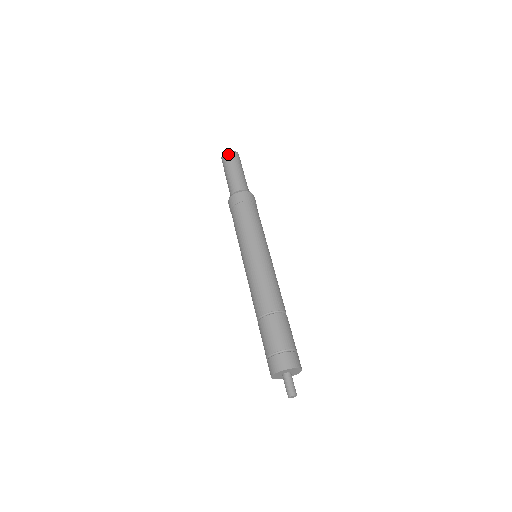
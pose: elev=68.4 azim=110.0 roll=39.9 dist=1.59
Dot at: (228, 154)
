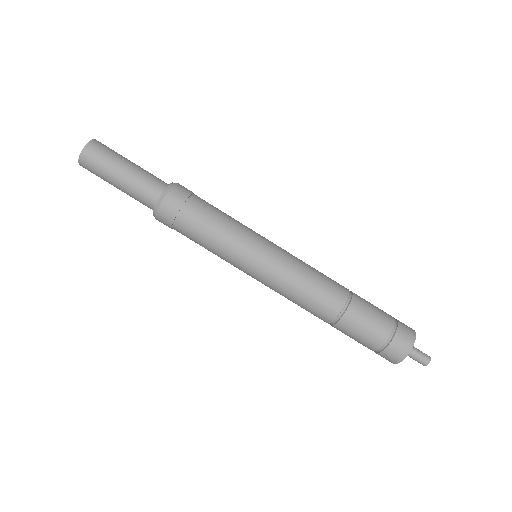
Dot at: (84, 167)
